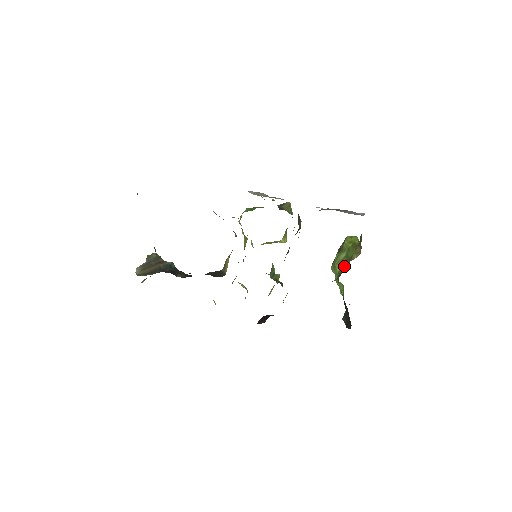
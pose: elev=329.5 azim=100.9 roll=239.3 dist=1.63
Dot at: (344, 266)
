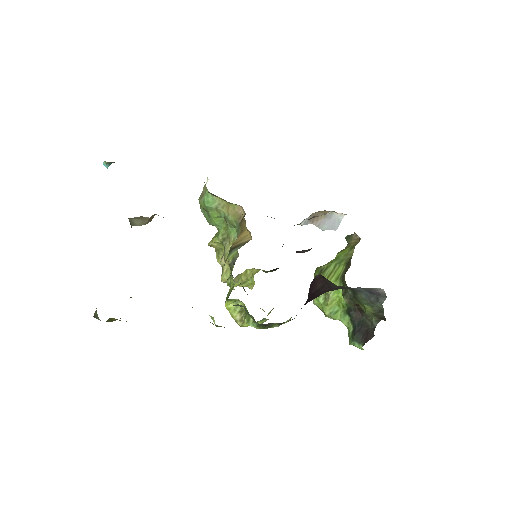
Dot at: (343, 266)
